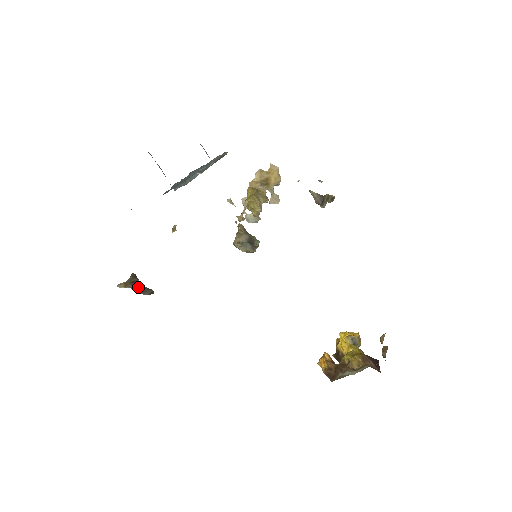
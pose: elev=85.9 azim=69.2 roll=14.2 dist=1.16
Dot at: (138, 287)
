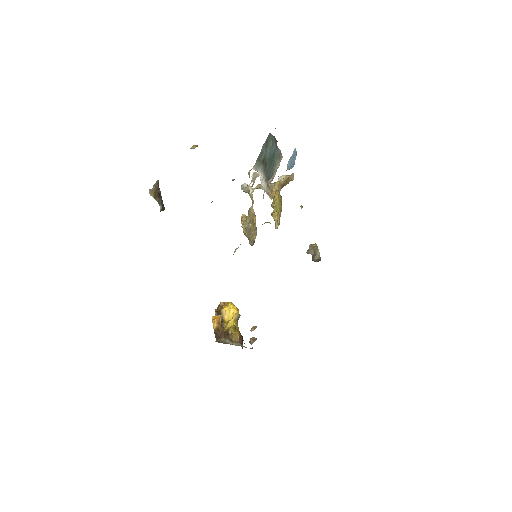
Dot at: (162, 204)
